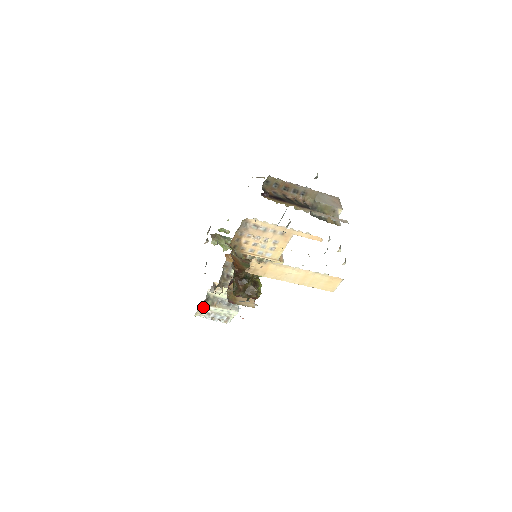
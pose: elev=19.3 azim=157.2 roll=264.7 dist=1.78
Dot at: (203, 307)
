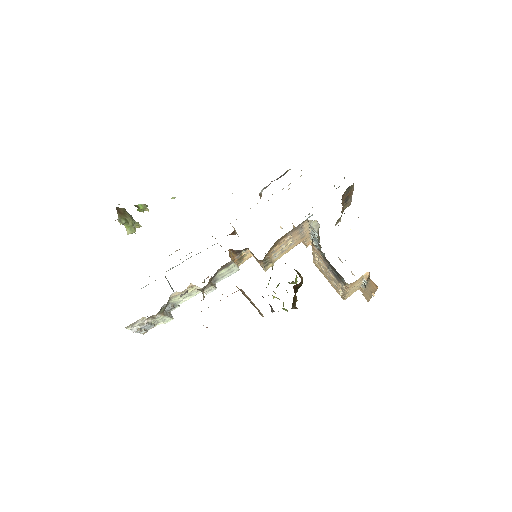
Dot at: (153, 316)
